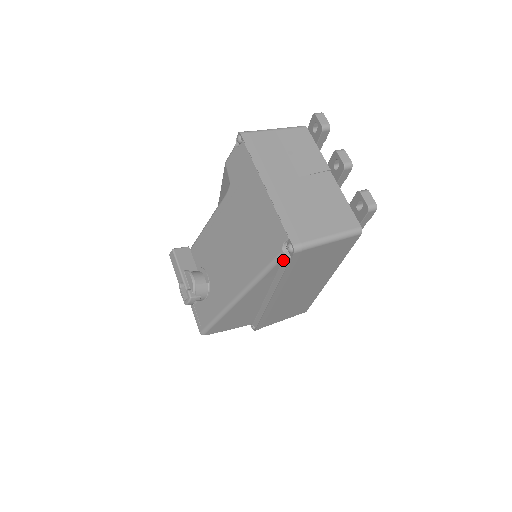
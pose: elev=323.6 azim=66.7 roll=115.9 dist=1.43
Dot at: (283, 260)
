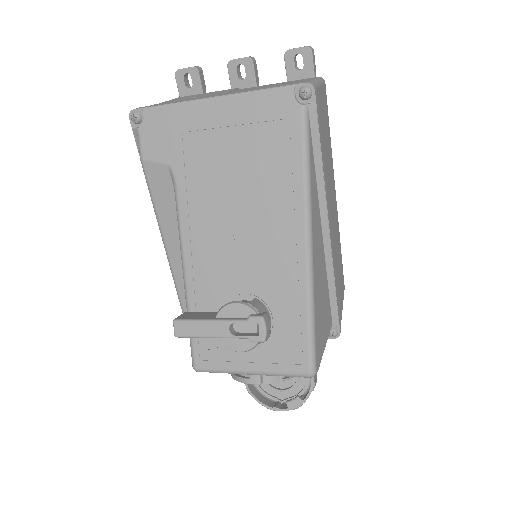
Dot at: (310, 122)
